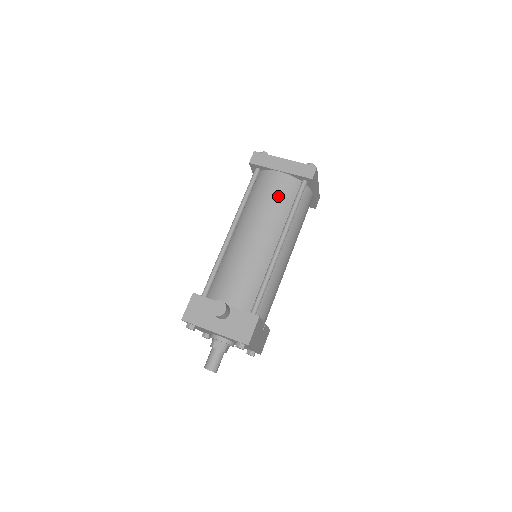
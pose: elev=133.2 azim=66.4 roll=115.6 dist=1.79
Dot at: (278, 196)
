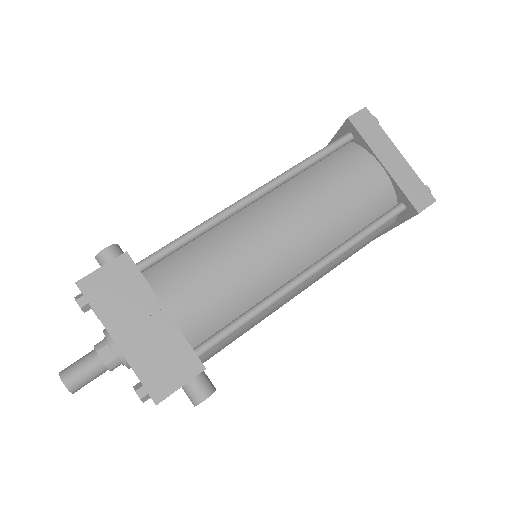
Dot at: occluded
